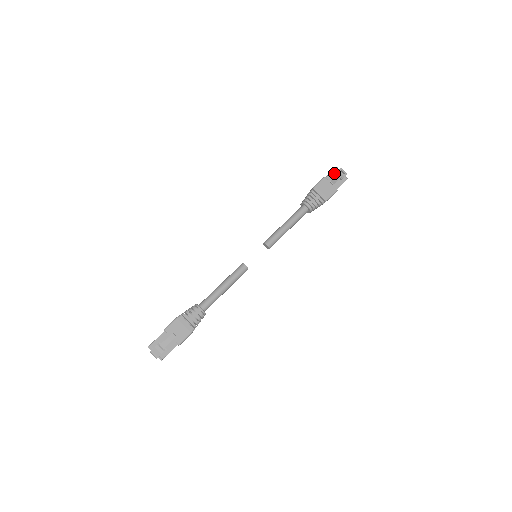
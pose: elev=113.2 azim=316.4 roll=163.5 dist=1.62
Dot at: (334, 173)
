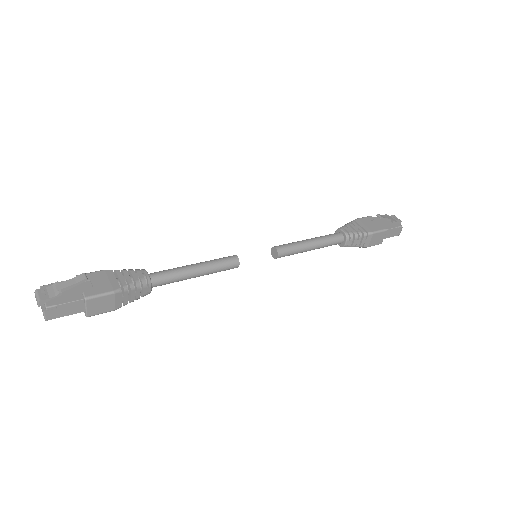
Dot at: occluded
